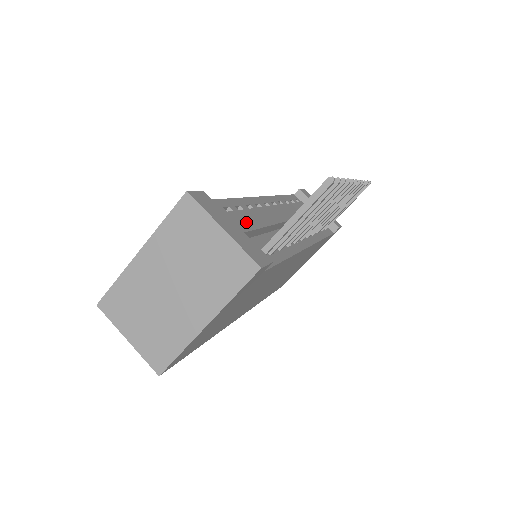
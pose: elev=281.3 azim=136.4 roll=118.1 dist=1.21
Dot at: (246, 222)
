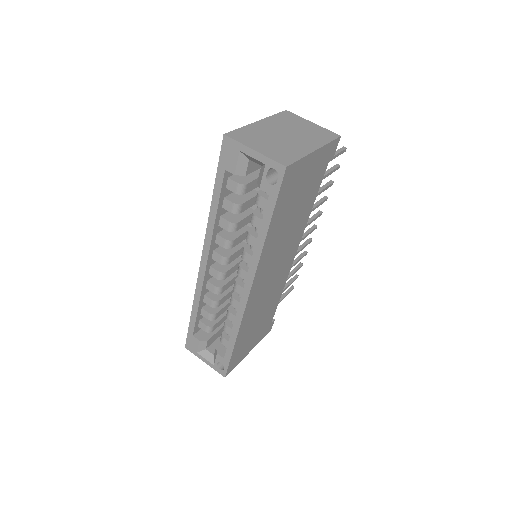
Dot at: occluded
